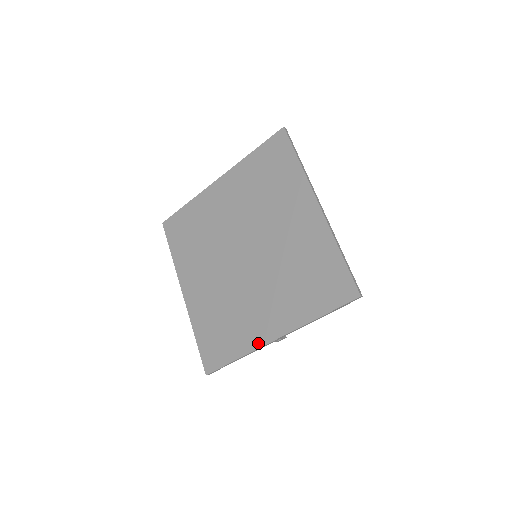
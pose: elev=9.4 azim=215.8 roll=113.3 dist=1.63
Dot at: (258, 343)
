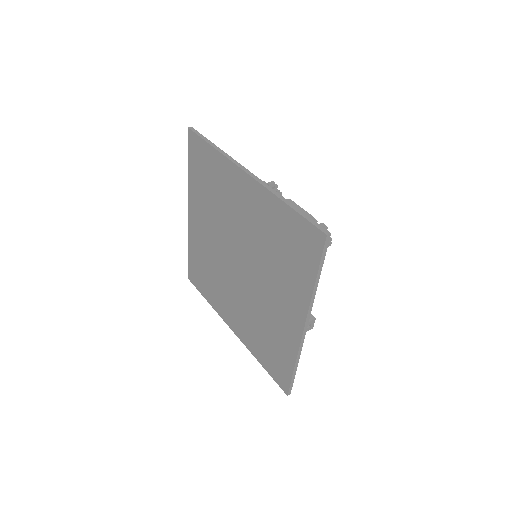
Dot at: (296, 341)
